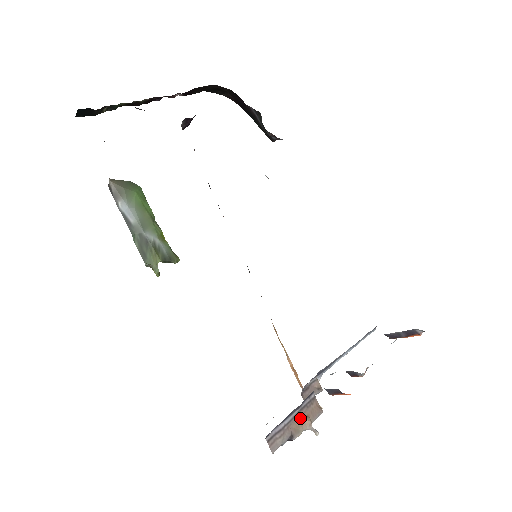
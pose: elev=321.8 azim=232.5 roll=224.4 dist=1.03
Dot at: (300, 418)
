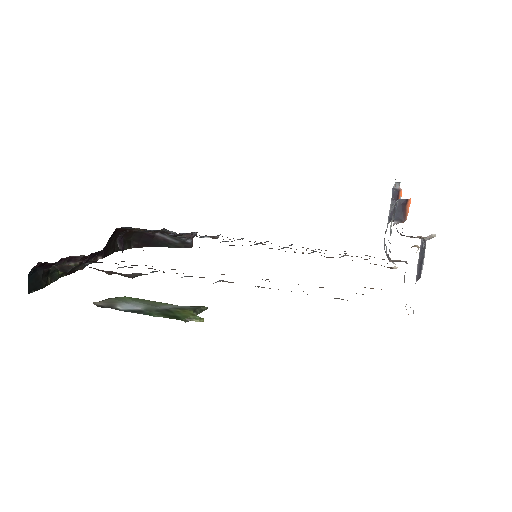
Dot at: occluded
